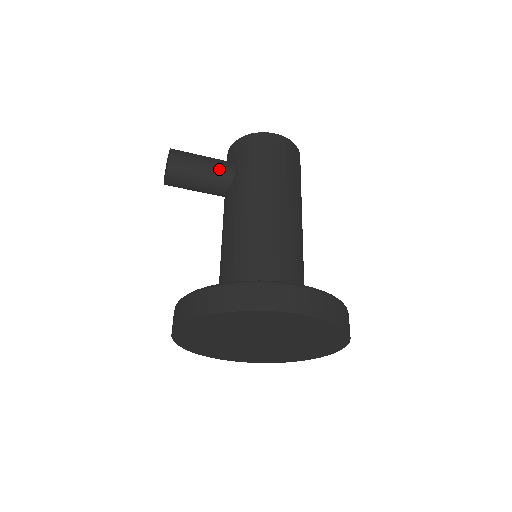
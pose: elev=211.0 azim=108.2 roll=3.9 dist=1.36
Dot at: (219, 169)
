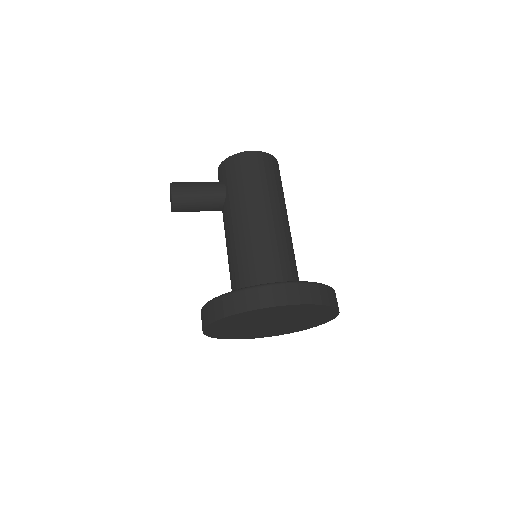
Dot at: (213, 191)
